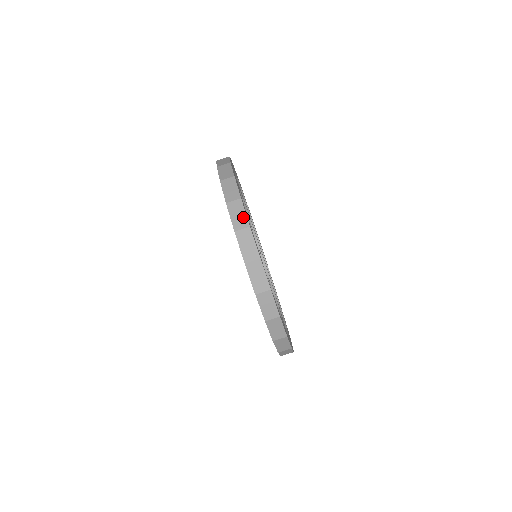
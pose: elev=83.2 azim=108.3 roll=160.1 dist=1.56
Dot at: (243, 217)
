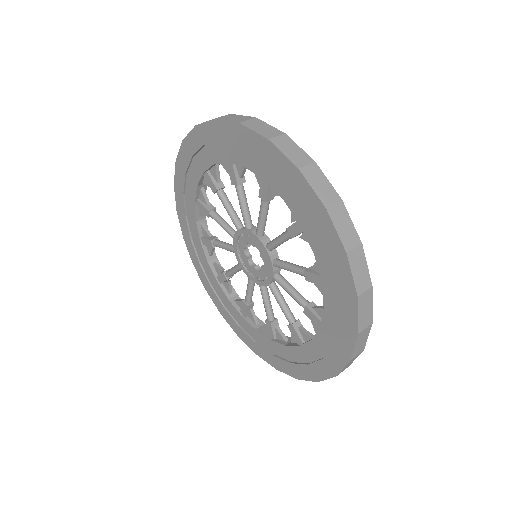
Dot at: (242, 117)
